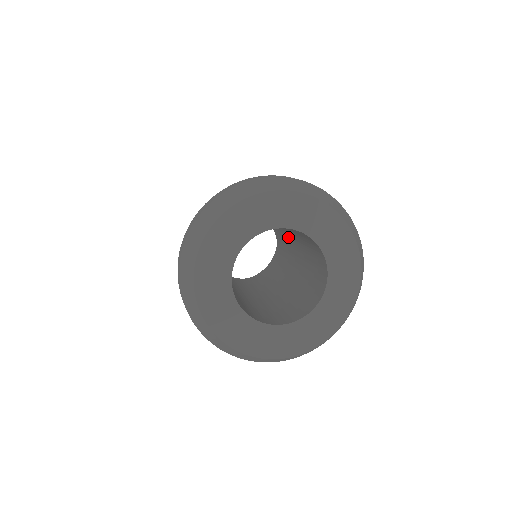
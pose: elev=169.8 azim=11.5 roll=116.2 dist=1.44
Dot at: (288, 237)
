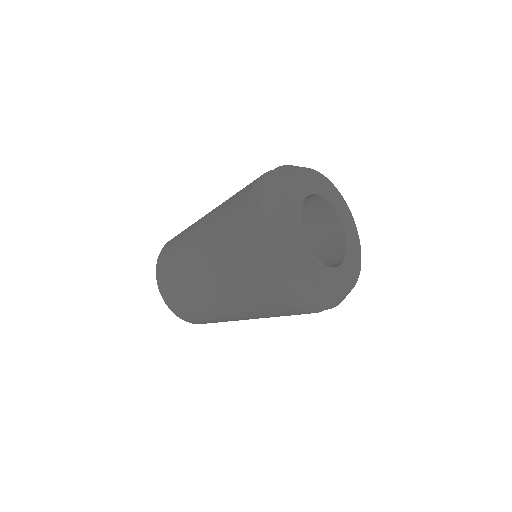
Dot at: occluded
